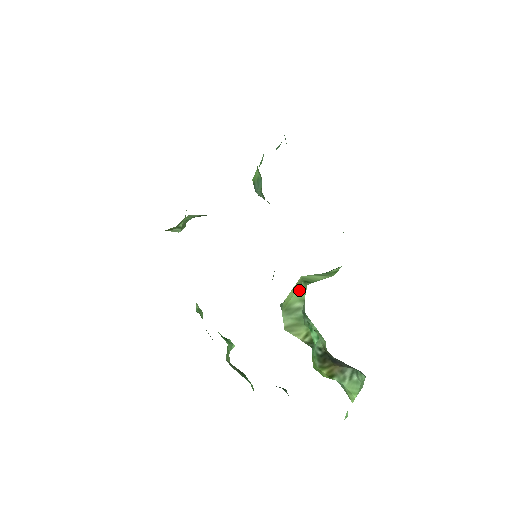
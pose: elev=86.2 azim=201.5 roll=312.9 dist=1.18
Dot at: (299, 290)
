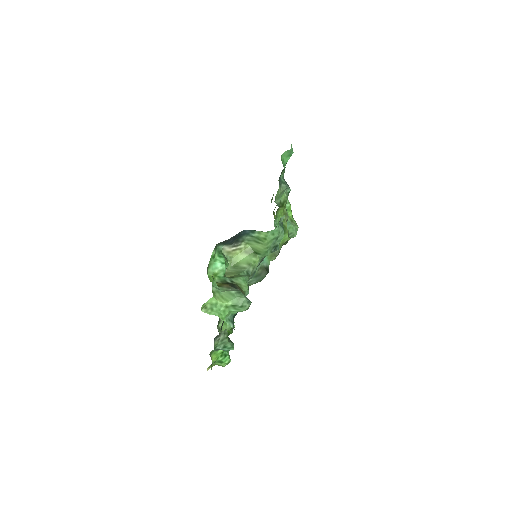
Dot at: (249, 257)
